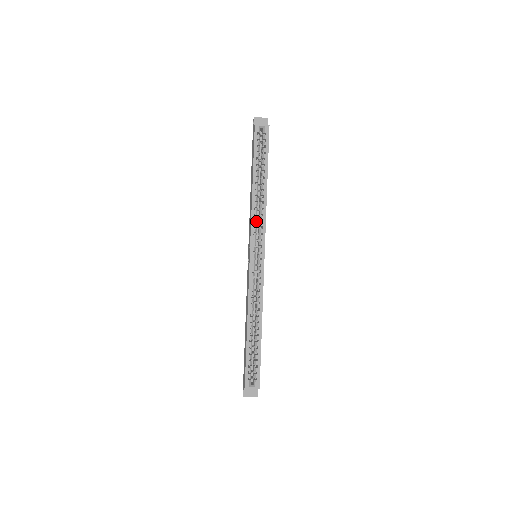
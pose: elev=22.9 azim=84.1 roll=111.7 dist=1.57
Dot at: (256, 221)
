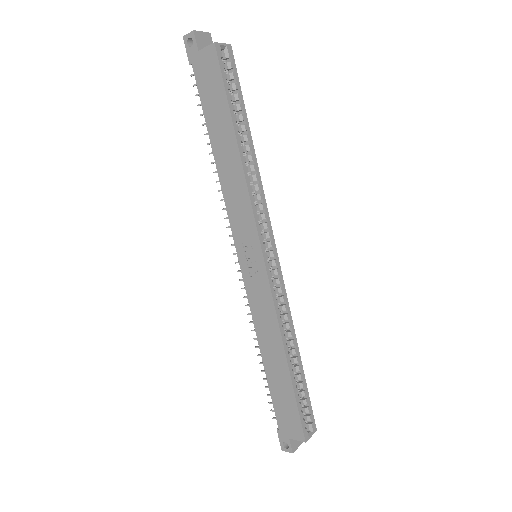
Dot at: occluded
